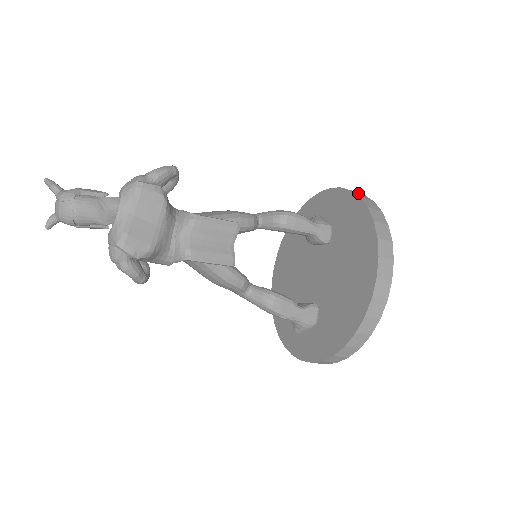
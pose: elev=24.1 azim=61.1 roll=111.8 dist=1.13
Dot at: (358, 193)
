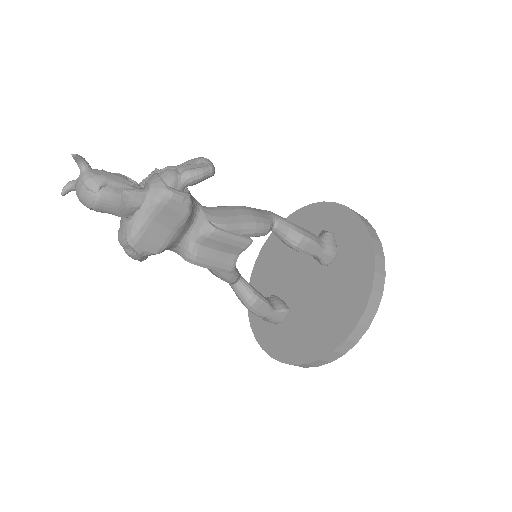
Dot at: (376, 242)
